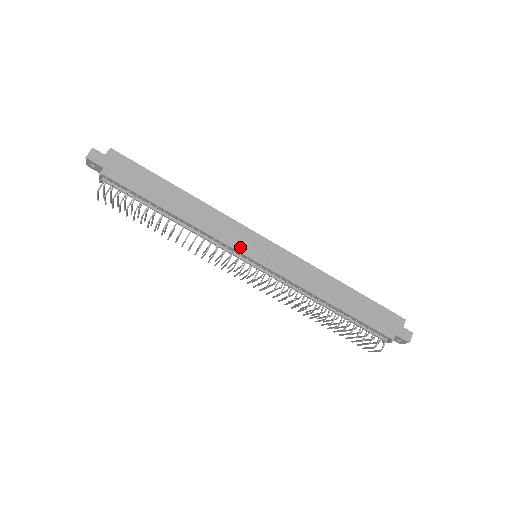
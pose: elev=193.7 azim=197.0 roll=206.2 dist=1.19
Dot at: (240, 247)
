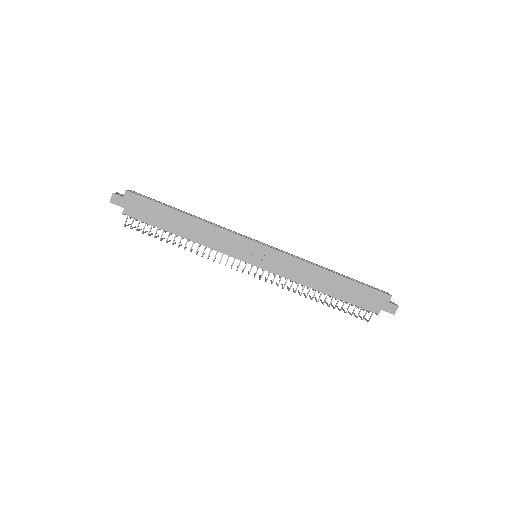
Dot at: (239, 255)
